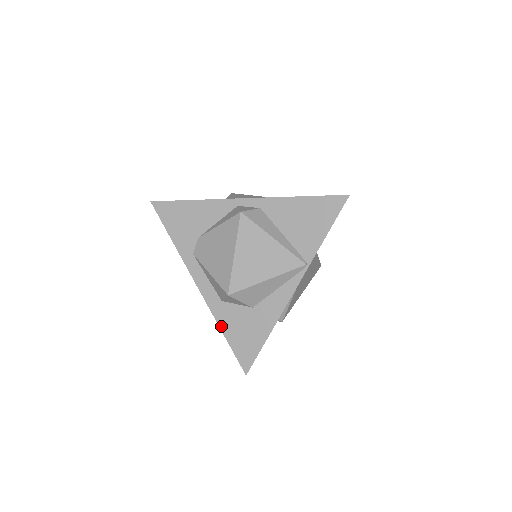
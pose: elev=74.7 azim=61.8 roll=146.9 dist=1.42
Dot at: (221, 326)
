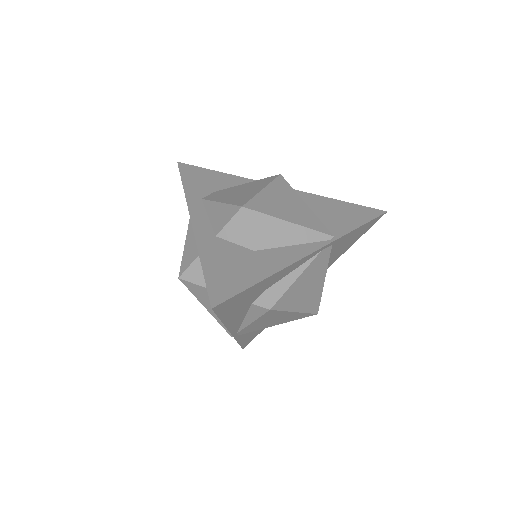
Dot at: (202, 254)
